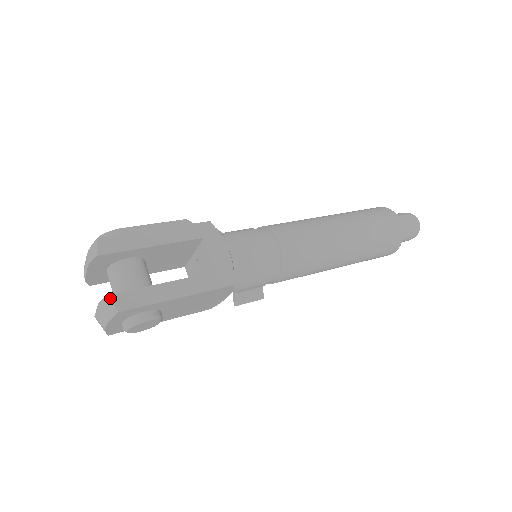
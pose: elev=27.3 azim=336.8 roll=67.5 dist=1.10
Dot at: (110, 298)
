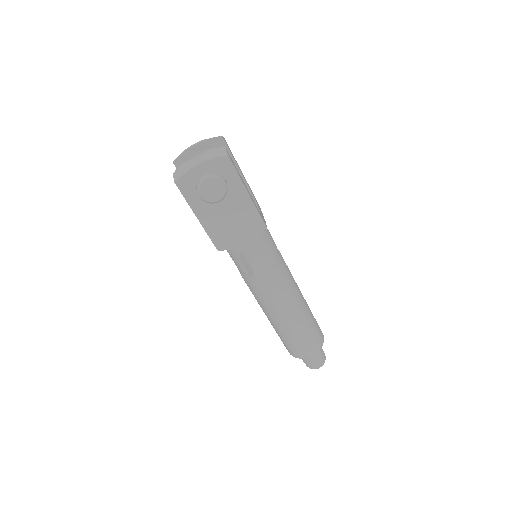
Dot at: occluded
